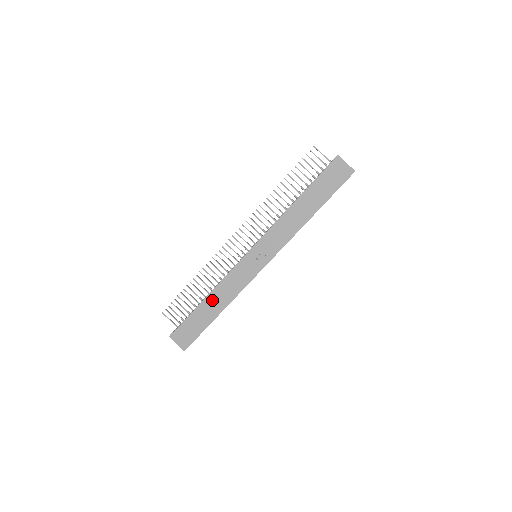
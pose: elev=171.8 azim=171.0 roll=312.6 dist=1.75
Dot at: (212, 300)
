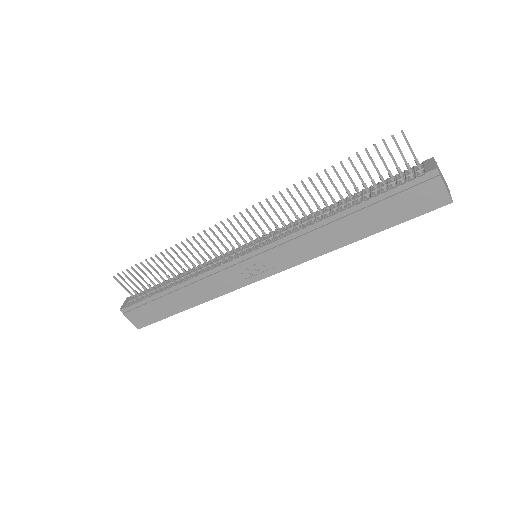
Dot at: (182, 292)
